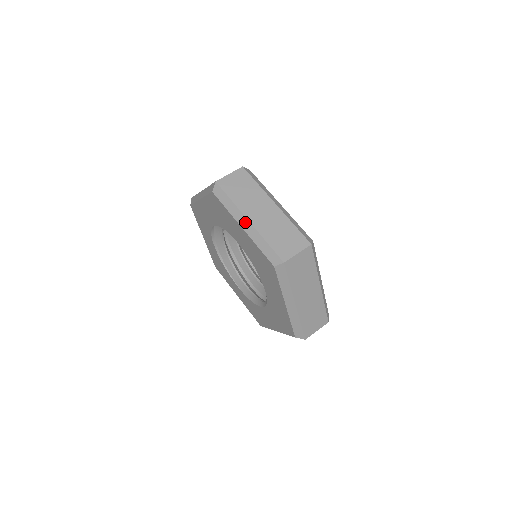
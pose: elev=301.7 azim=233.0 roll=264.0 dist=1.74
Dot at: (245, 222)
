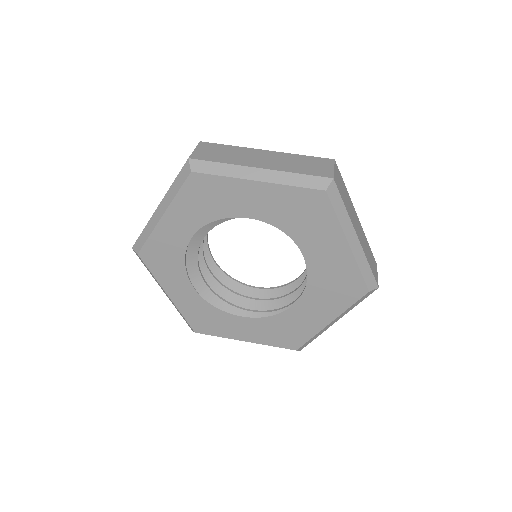
Dot at: (354, 239)
